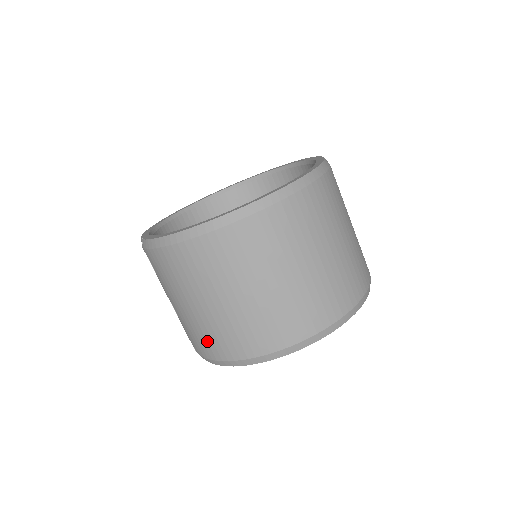
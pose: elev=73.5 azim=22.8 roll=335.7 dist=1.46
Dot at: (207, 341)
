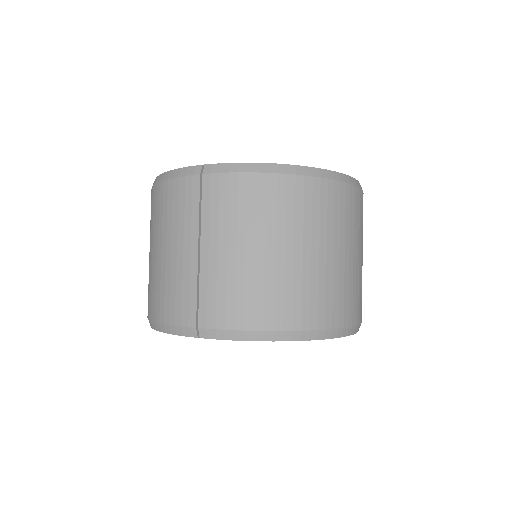
Dot at: (254, 301)
